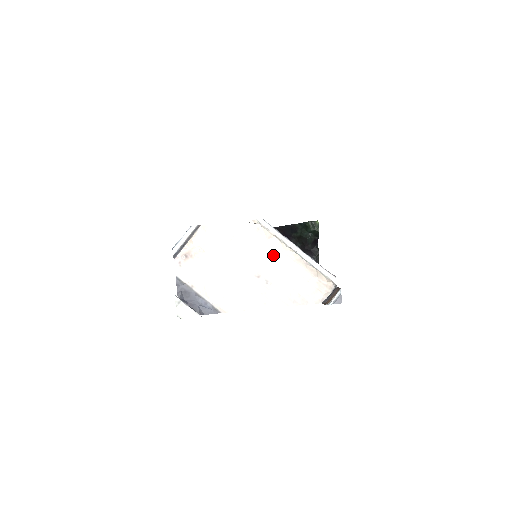
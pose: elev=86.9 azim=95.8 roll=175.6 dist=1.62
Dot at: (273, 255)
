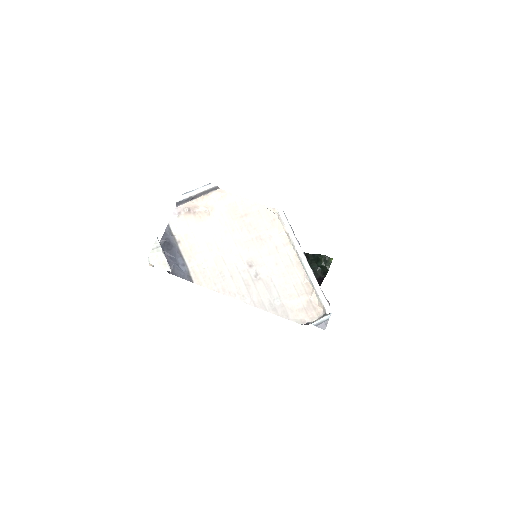
Dot at: (276, 252)
